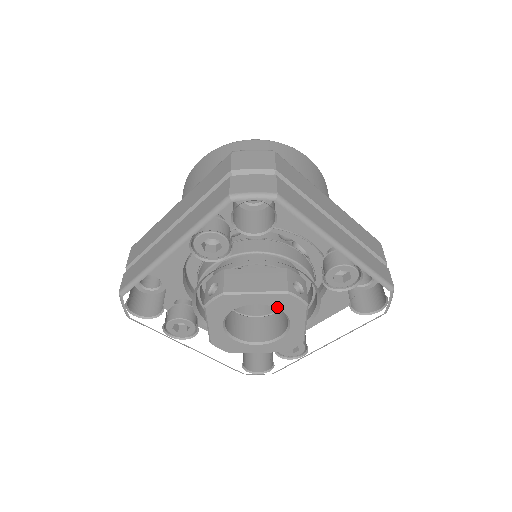
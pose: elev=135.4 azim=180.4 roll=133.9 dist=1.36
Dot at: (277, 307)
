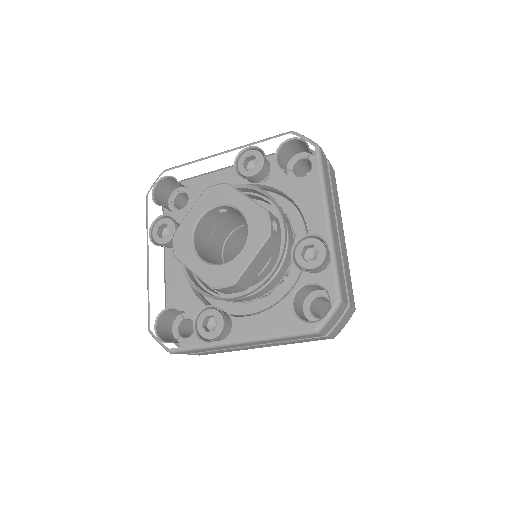
Dot at: (248, 222)
